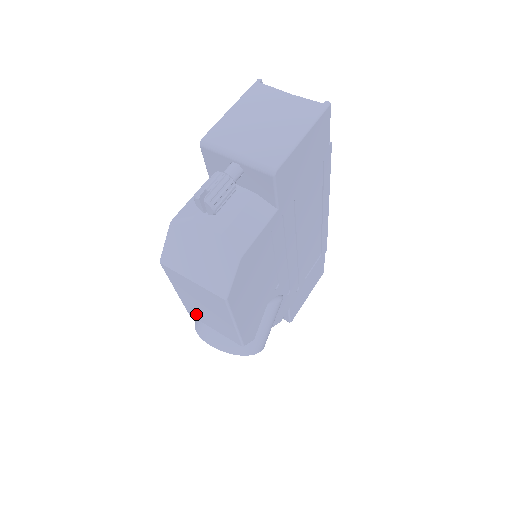
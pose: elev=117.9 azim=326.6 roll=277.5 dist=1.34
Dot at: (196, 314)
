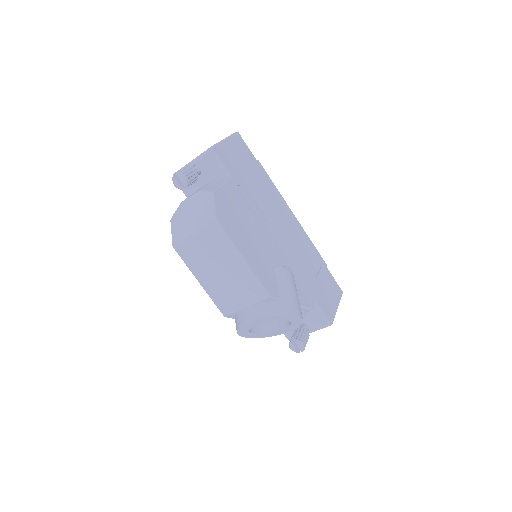
Dot at: (225, 302)
